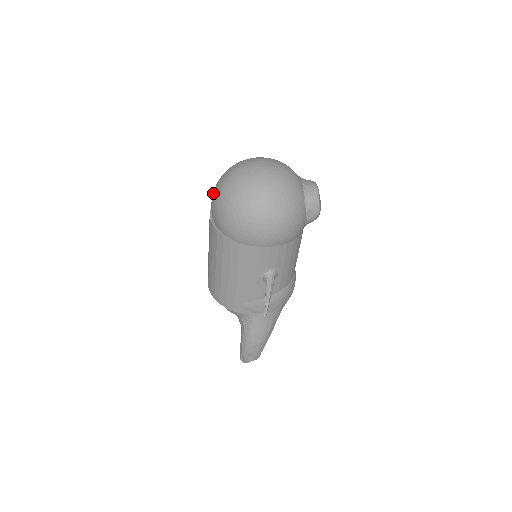
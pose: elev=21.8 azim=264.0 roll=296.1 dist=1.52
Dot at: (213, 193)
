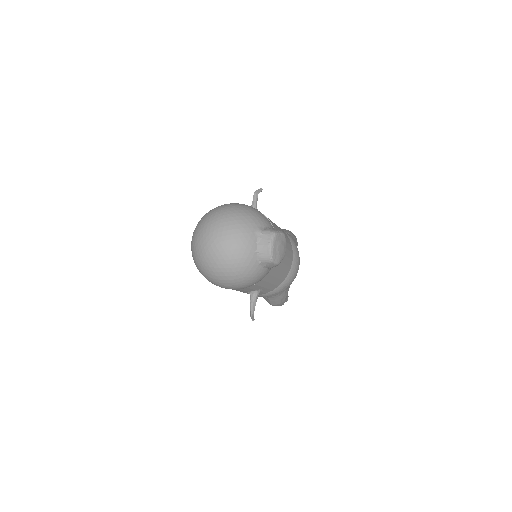
Dot at: occluded
